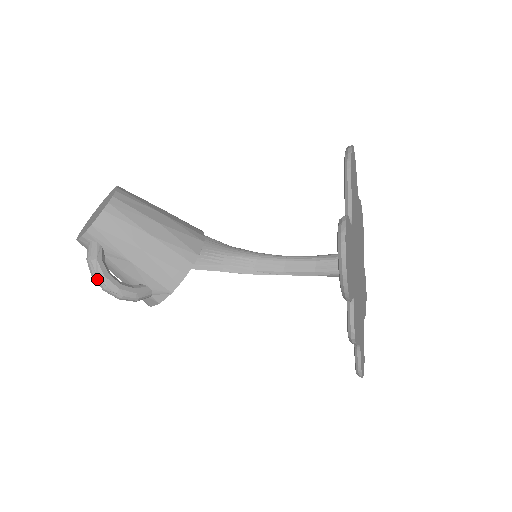
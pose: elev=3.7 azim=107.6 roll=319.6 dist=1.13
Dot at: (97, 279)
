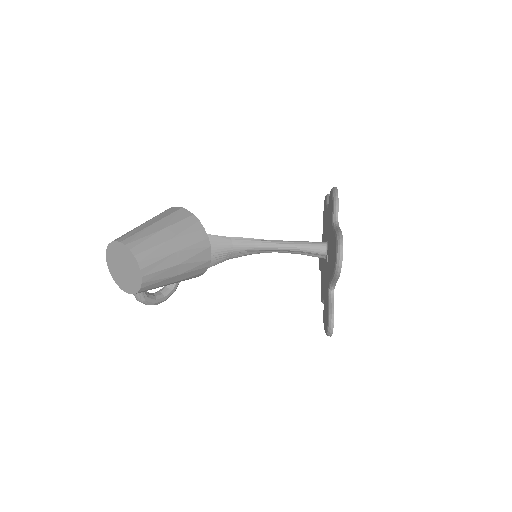
Dot at: occluded
